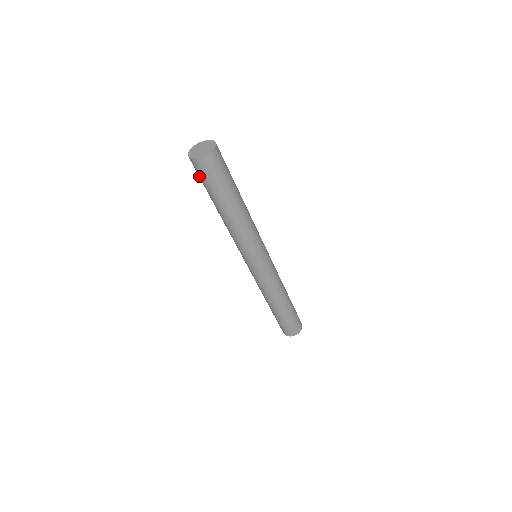
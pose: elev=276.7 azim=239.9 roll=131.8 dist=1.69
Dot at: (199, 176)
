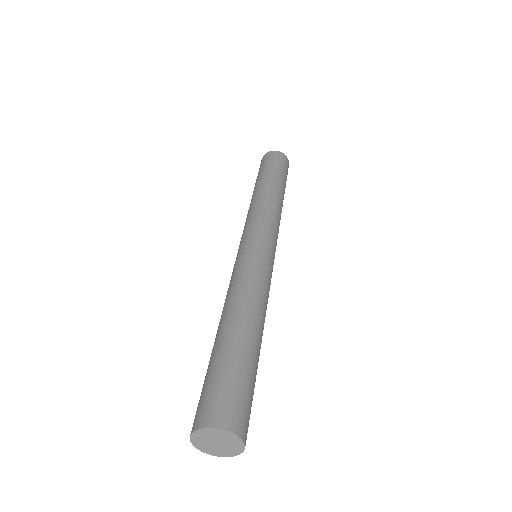
Dot at: occluded
